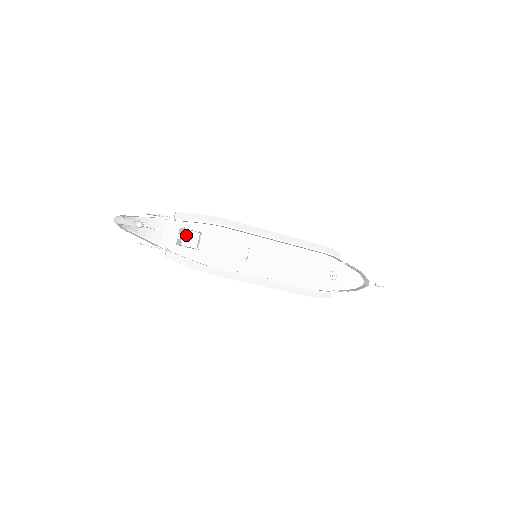
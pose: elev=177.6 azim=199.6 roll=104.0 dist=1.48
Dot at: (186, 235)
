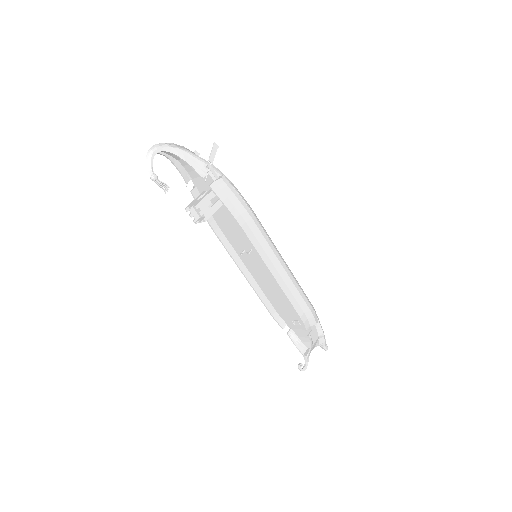
Dot at: occluded
